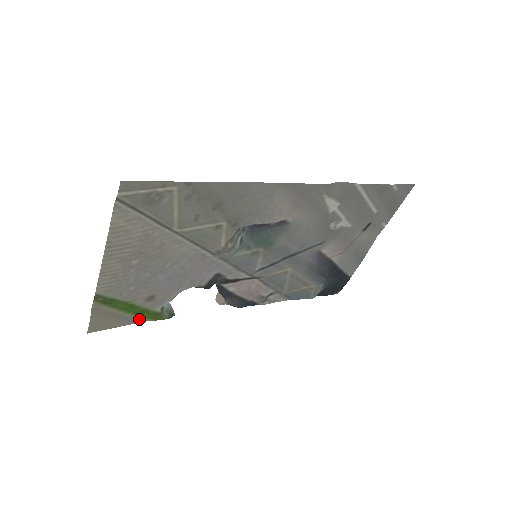
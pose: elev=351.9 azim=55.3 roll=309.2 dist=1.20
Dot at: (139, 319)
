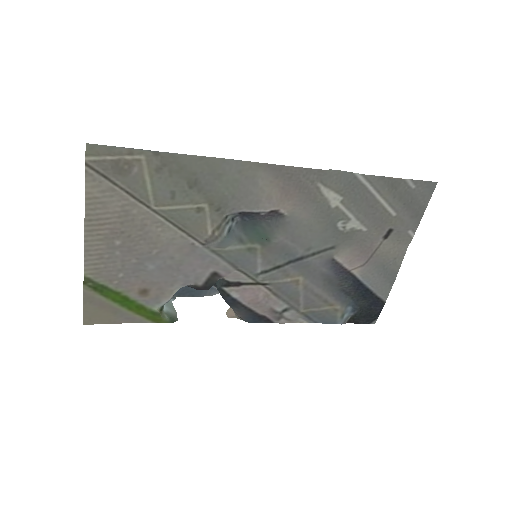
Dot at: (137, 318)
